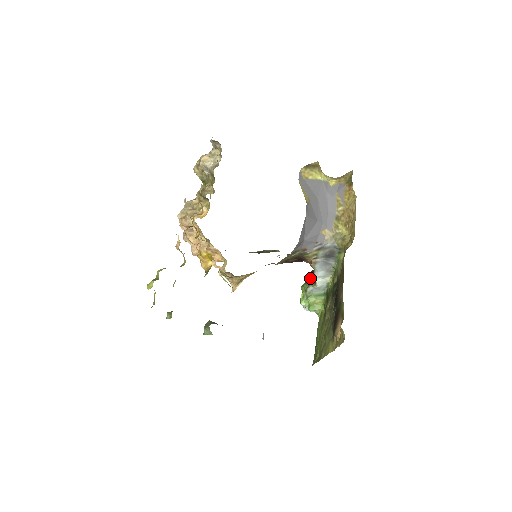
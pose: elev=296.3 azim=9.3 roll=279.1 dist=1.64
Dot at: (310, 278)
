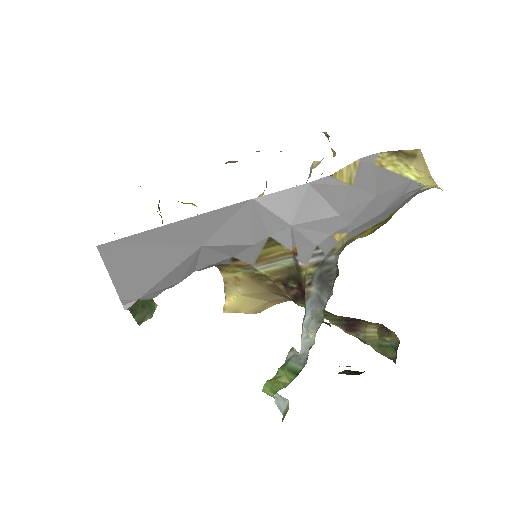
Dot at: occluded
